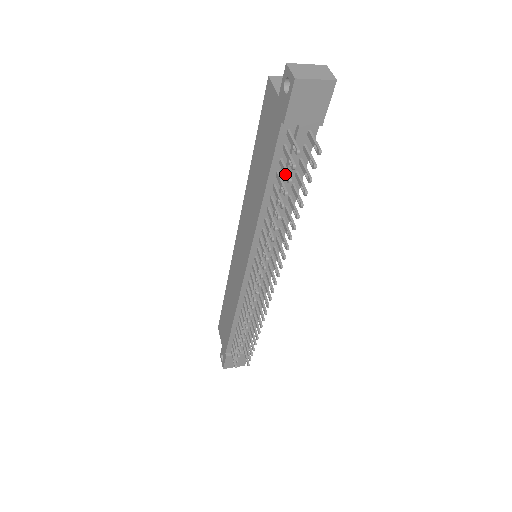
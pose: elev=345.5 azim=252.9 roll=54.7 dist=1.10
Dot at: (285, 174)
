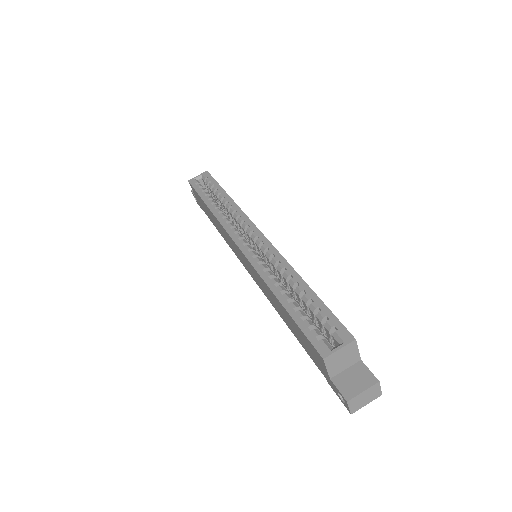
Dot at: occluded
